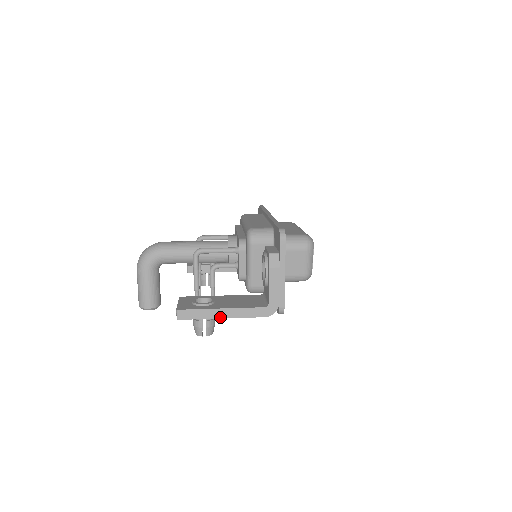
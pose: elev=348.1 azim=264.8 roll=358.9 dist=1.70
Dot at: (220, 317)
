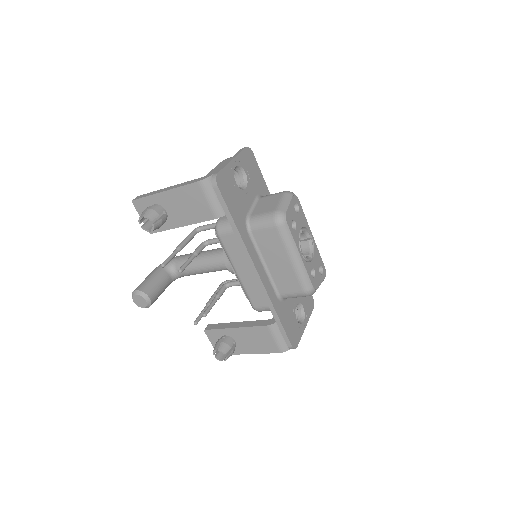
Dot at: (162, 191)
